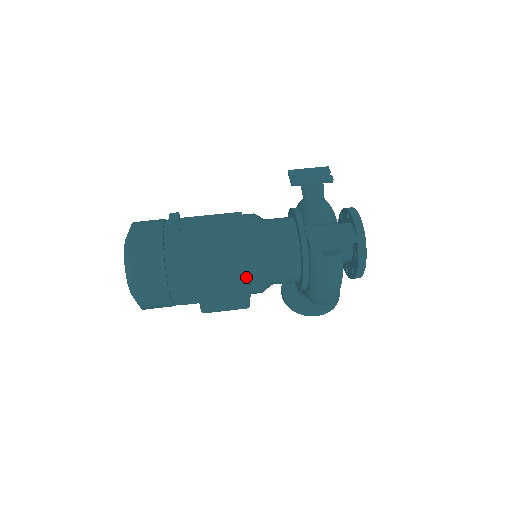
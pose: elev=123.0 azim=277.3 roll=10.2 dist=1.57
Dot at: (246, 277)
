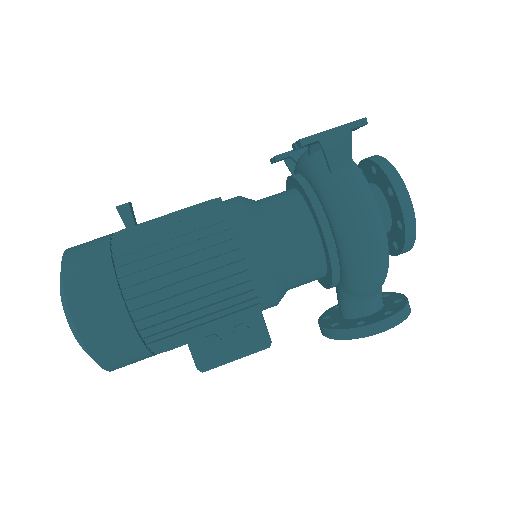
Dot at: (235, 249)
